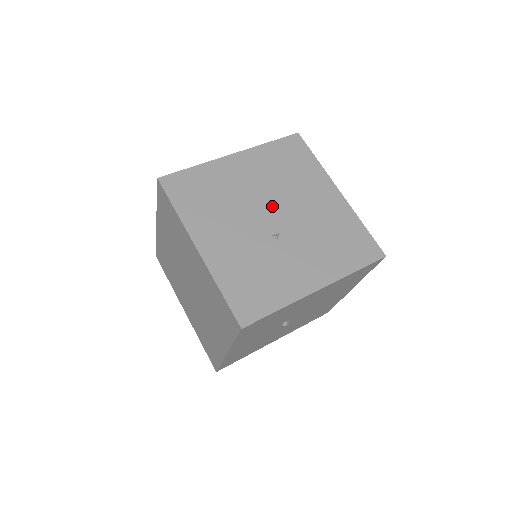
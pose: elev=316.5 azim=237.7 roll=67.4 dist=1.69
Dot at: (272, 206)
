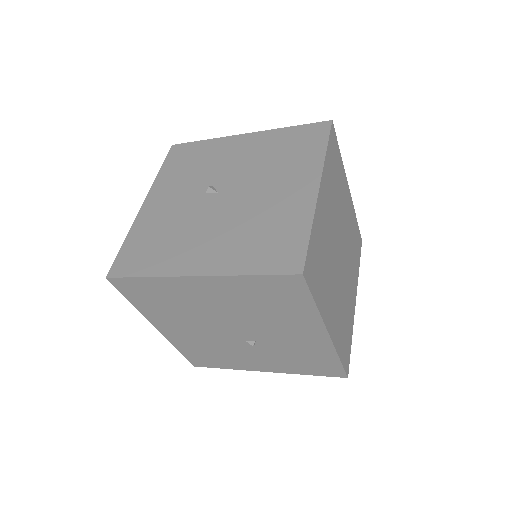
Dot at: occluded
